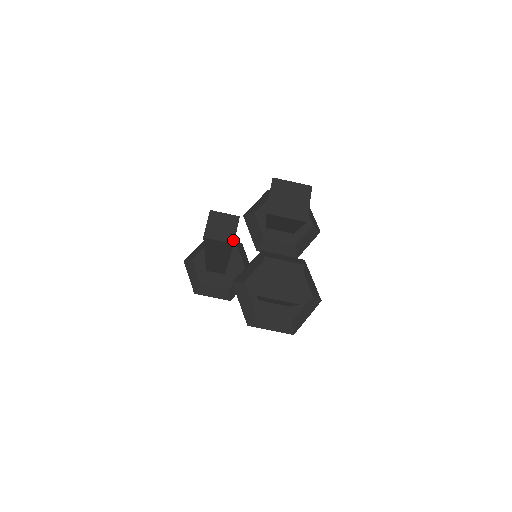
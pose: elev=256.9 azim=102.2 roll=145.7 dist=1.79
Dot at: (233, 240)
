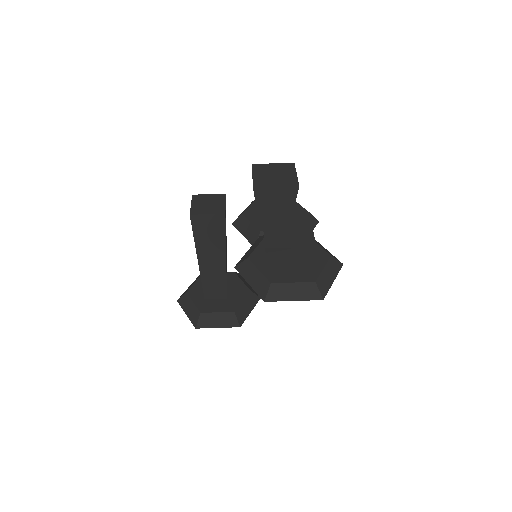
Dot at: (223, 211)
